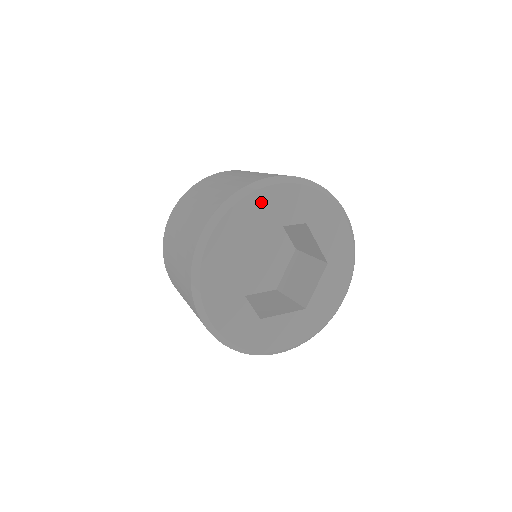
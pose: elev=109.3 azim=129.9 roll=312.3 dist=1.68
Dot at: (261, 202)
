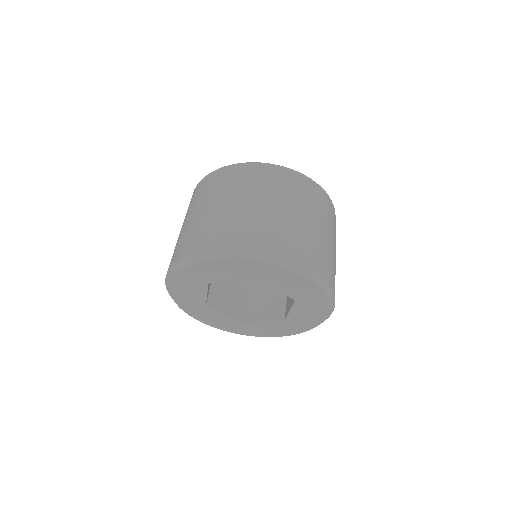
Dot at: (275, 272)
